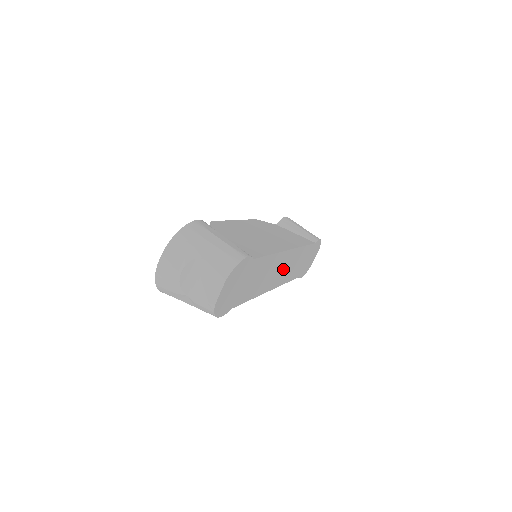
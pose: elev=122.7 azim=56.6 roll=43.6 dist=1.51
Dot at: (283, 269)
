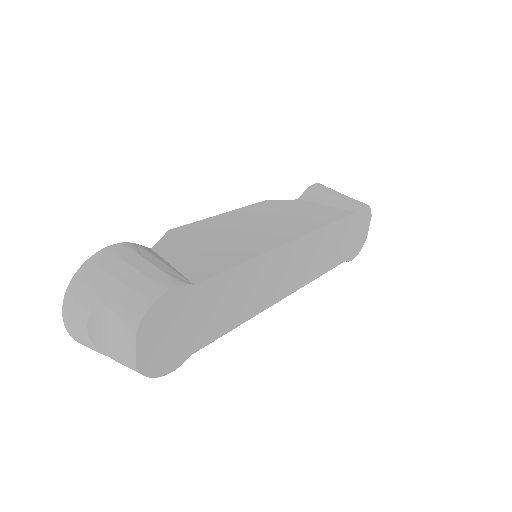
Dot at: (294, 267)
